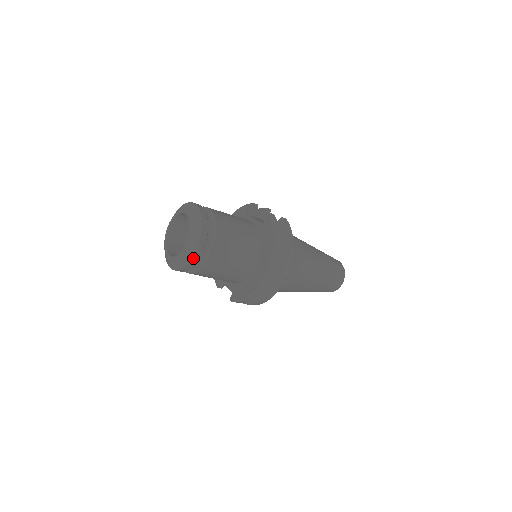
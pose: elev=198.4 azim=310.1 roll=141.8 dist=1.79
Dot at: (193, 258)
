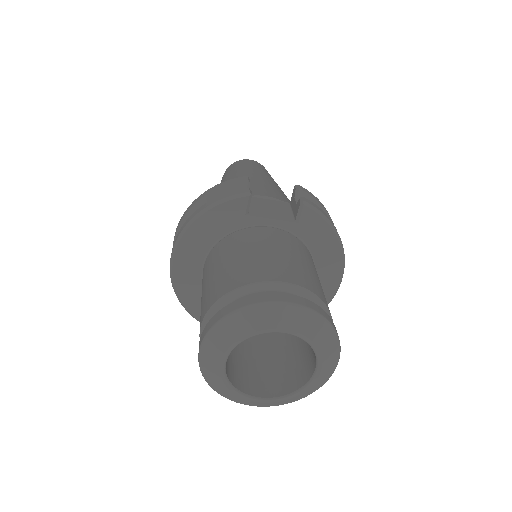
Dot at: (329, 376)
